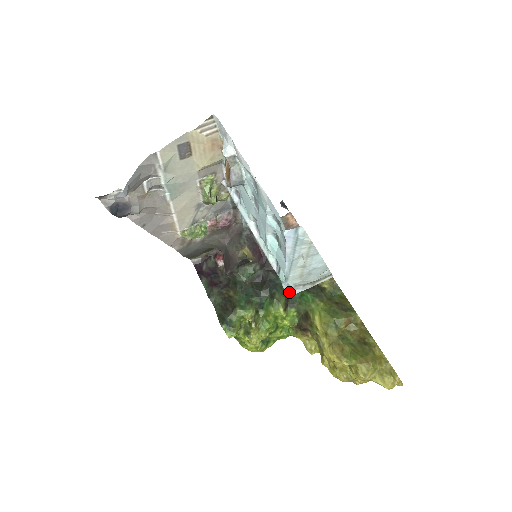
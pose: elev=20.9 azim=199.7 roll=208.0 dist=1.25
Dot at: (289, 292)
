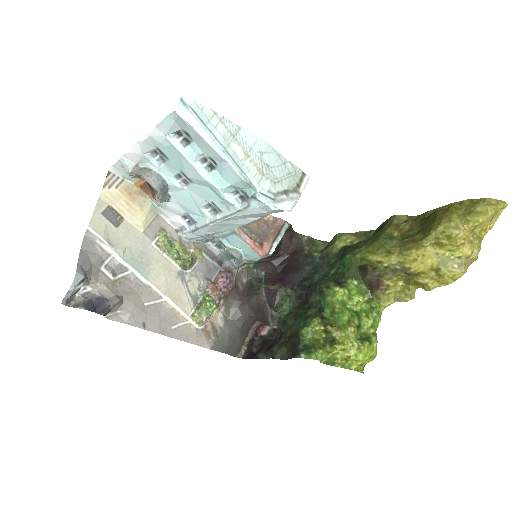
Dot at: (332, 277)
